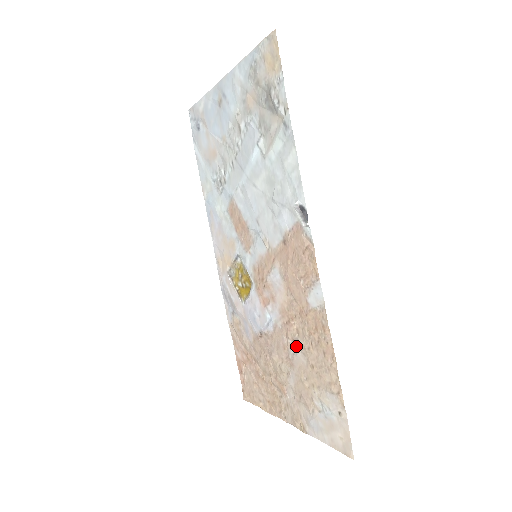
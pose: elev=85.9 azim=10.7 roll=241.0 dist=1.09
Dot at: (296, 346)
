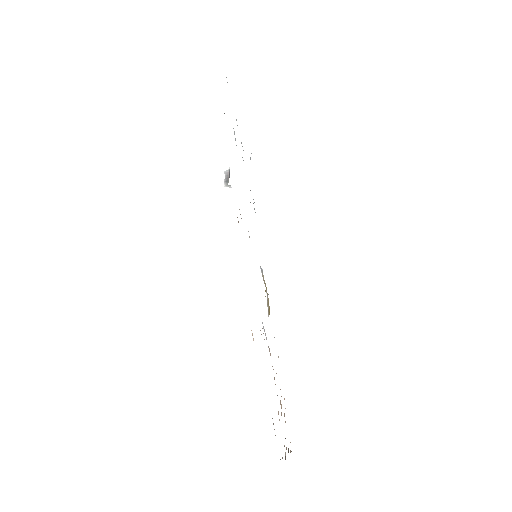
Dot at: occluded
